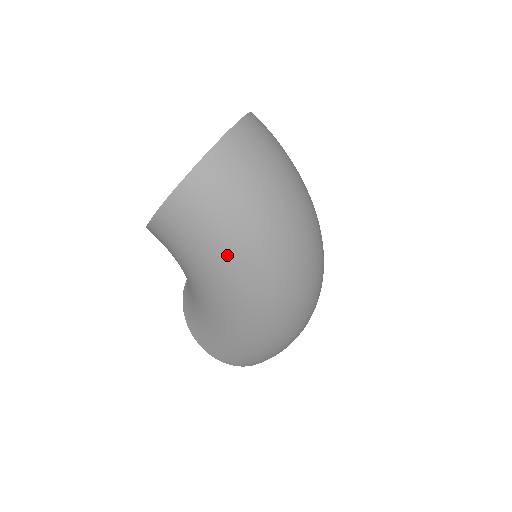
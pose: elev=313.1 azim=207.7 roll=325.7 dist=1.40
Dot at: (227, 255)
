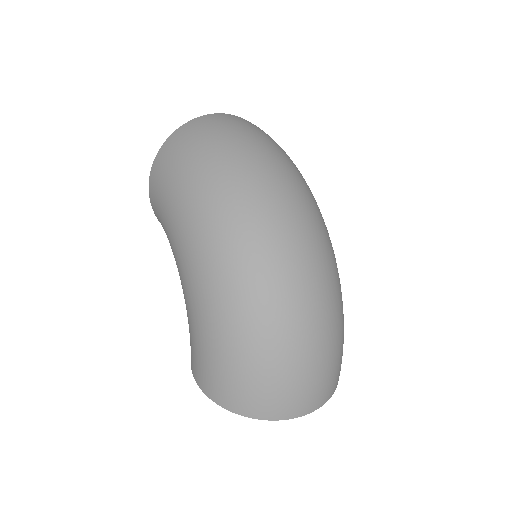
Dot at: (180, 193)
